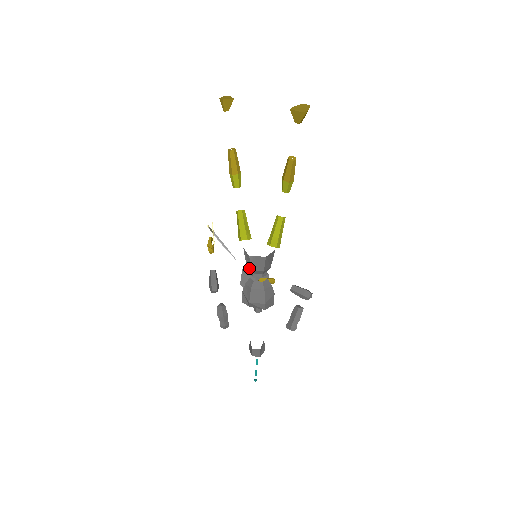
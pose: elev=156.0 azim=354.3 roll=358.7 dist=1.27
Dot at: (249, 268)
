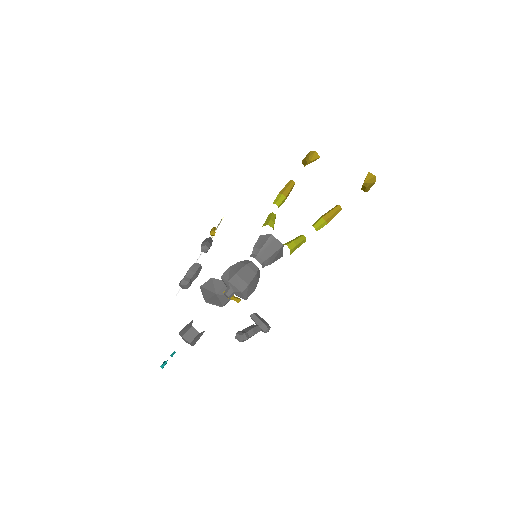
Dot at: (258, 248)
